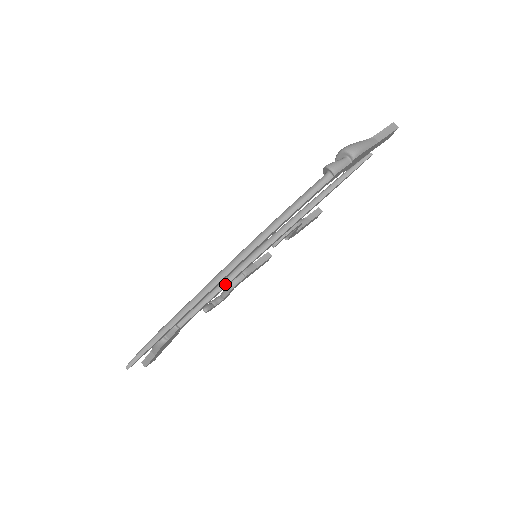
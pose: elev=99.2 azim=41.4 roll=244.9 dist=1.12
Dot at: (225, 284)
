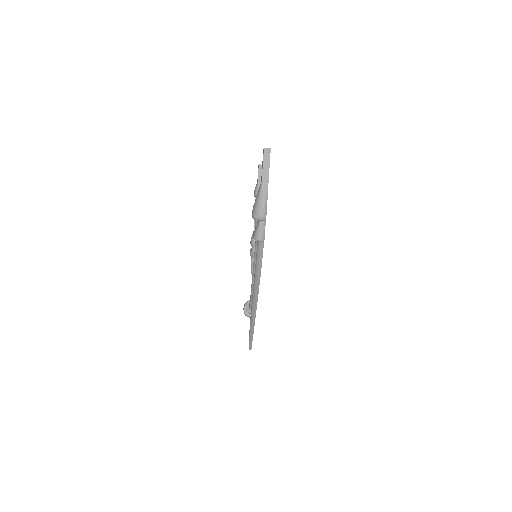
Dot at: occluded
